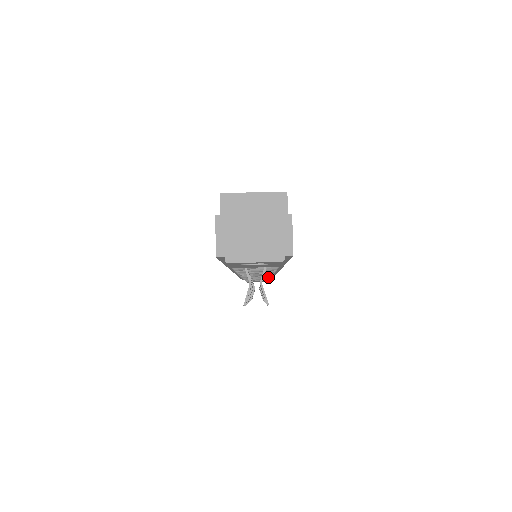
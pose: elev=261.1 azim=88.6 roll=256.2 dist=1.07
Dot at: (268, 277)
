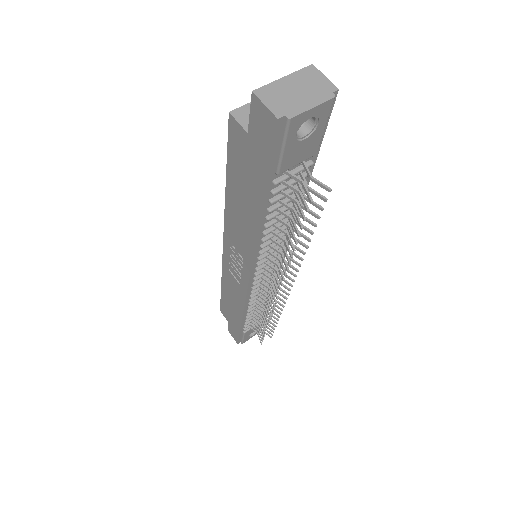
Dot at: occluded
